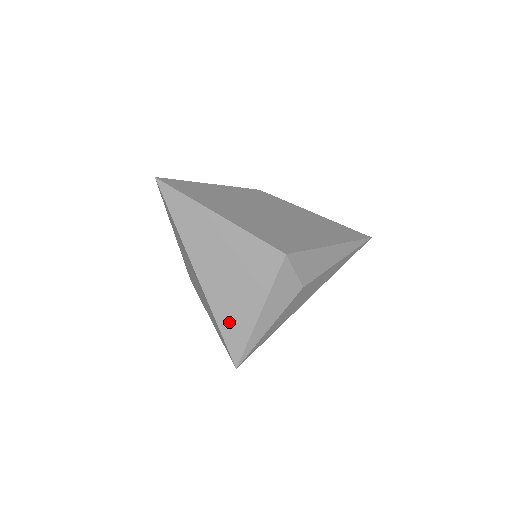
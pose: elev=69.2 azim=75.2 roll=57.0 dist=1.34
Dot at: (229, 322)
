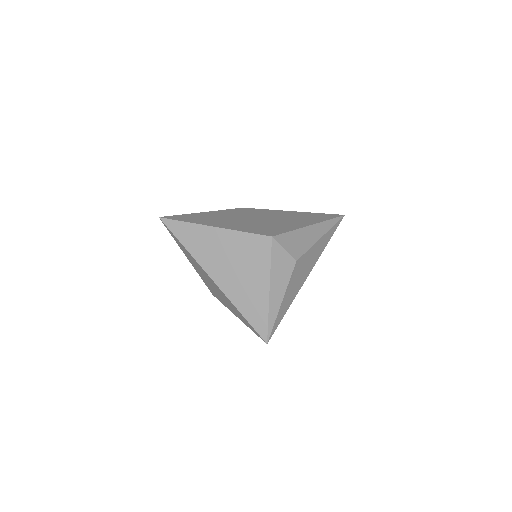
Dot at: (248, 307)
